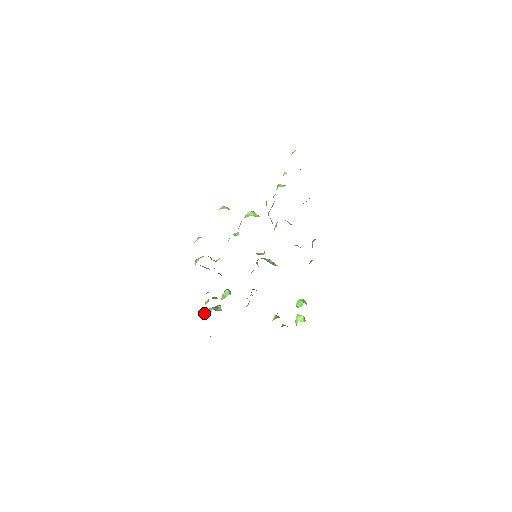
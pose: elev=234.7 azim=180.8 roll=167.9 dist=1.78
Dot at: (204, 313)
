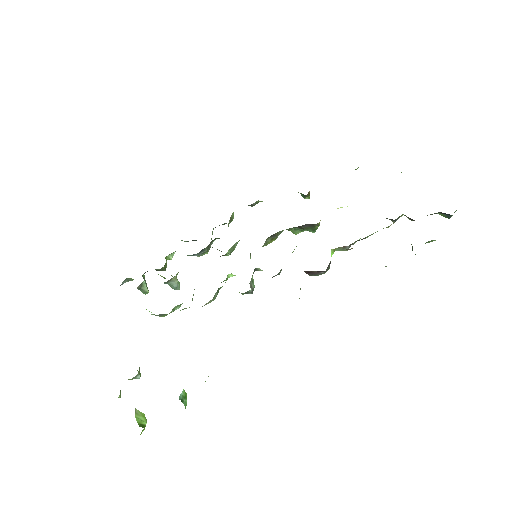
Dot at: occluded
